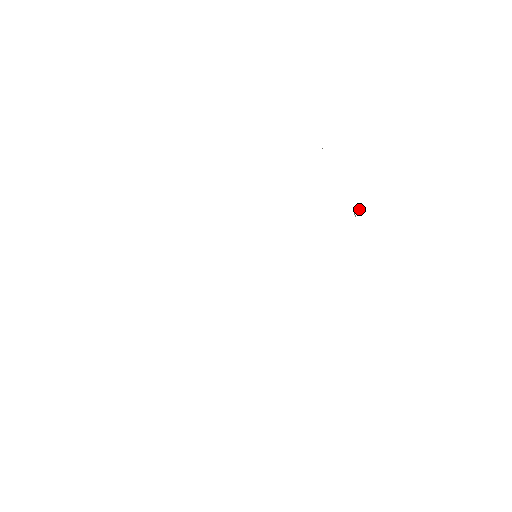
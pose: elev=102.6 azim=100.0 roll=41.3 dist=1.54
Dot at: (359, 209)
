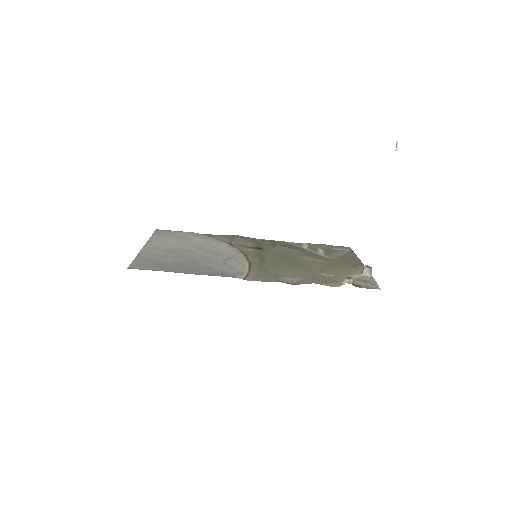
Dot at: (370, 270)
